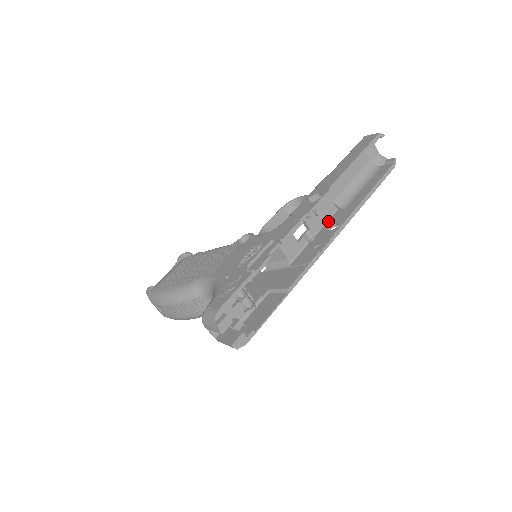
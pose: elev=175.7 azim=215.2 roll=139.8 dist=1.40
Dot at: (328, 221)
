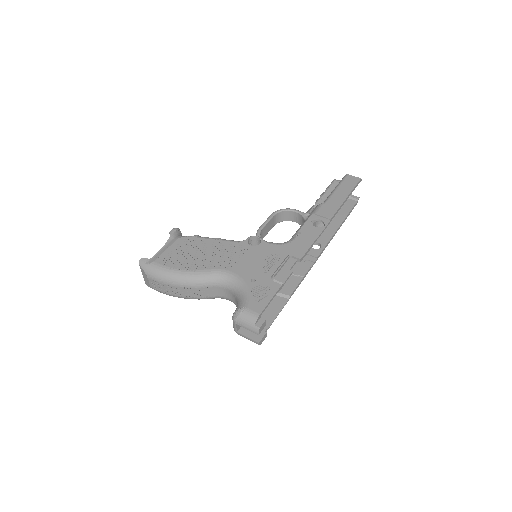
Dot at: occluded
